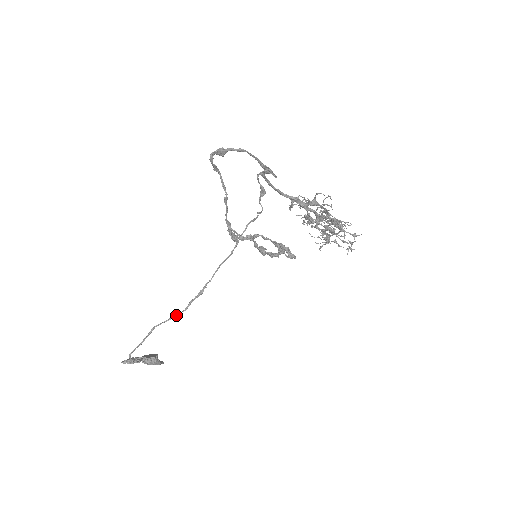
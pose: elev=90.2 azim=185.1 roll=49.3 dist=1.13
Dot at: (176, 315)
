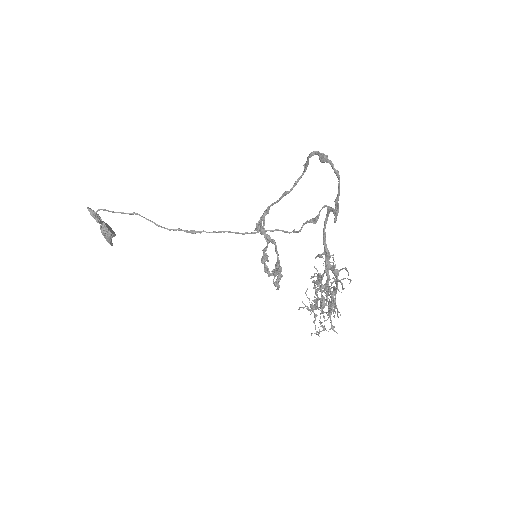
Dot at: (159, 225)
